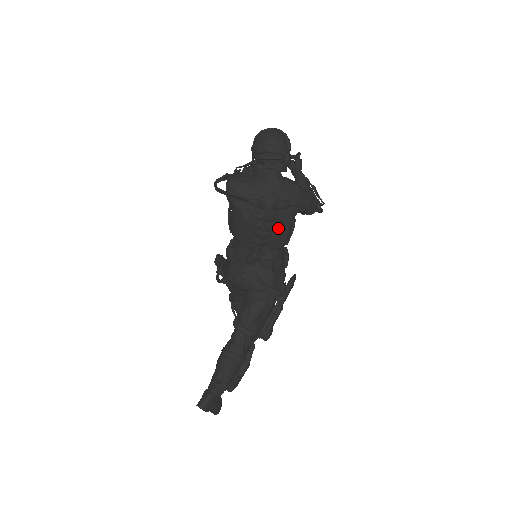
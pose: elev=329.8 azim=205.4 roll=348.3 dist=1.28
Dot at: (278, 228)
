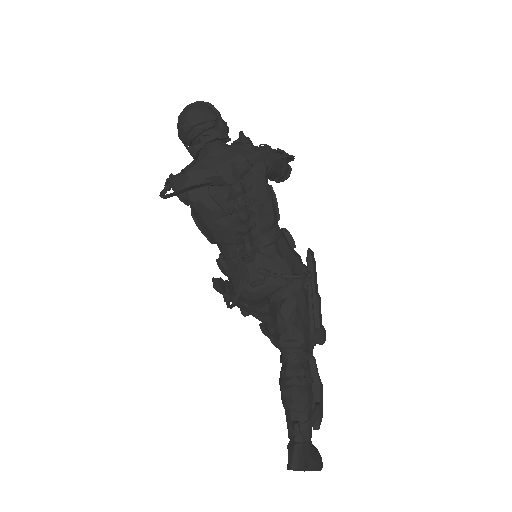
Dot at: (255, 200)
